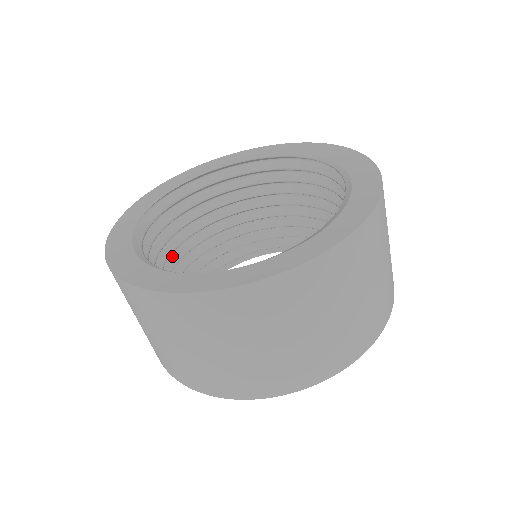
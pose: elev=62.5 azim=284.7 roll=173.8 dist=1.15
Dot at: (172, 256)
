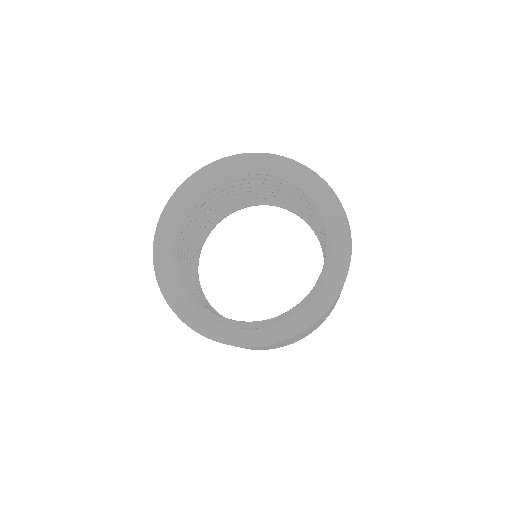
Dot at: occluded
